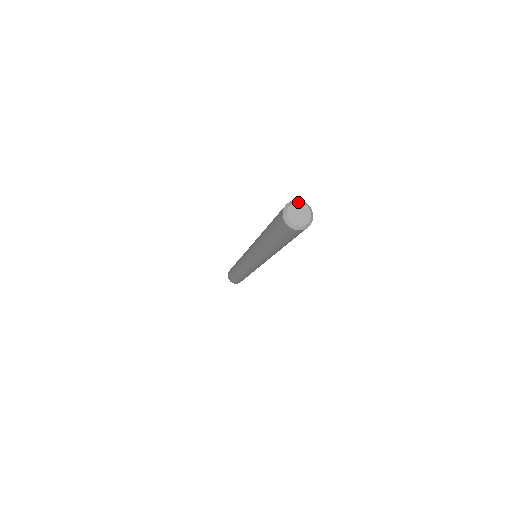
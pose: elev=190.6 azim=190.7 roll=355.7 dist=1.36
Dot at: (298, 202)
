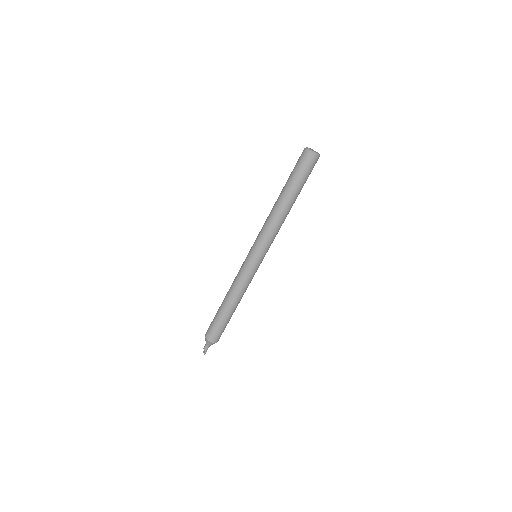
Dot at: (311, 149)
